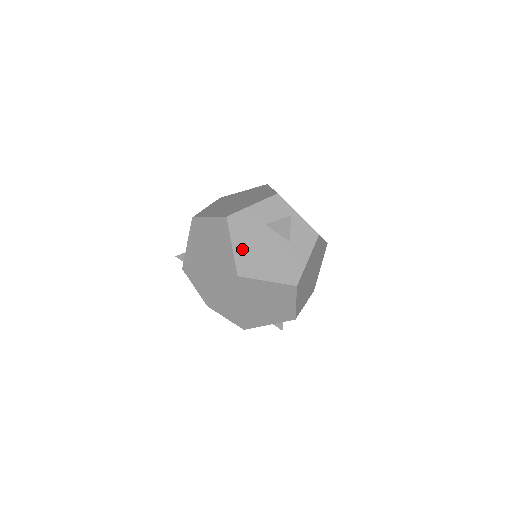
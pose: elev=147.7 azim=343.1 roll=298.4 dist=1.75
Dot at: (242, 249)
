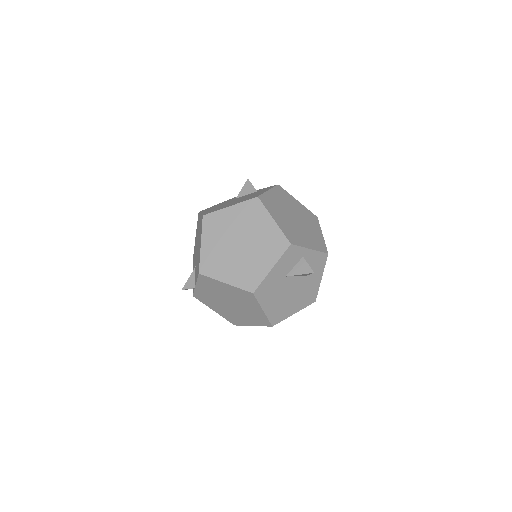
Dot at: (271, 307)
